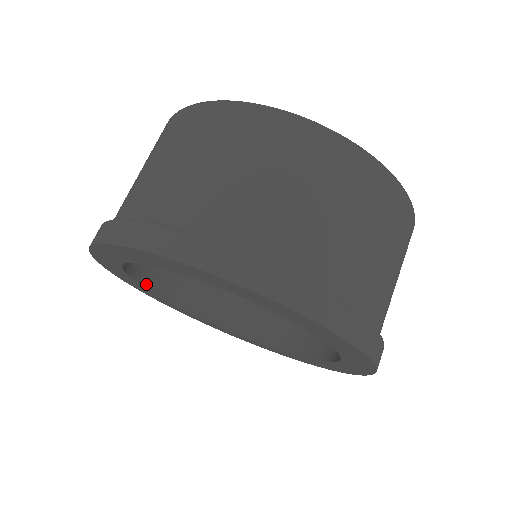
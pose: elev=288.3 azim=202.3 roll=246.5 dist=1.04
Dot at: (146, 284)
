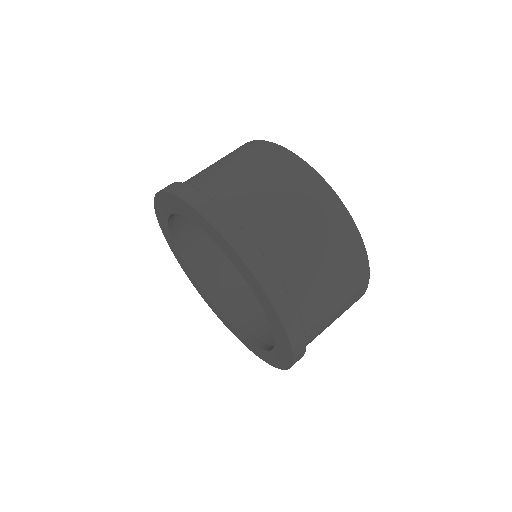
Dot at: (214, 301)
